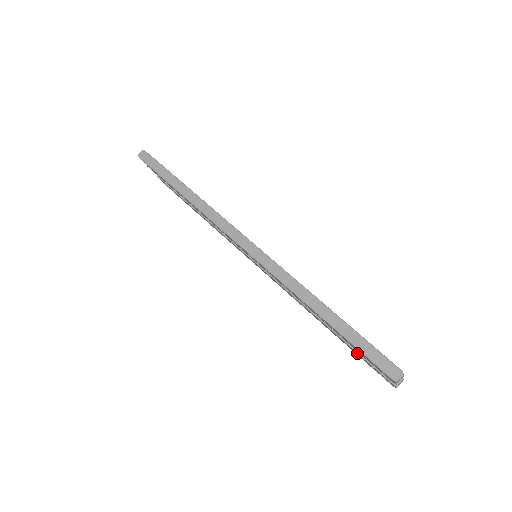
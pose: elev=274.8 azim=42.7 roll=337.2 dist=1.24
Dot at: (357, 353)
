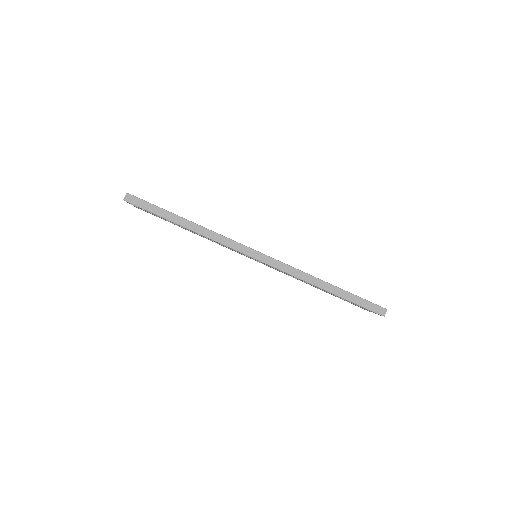
Dot at: occluded
